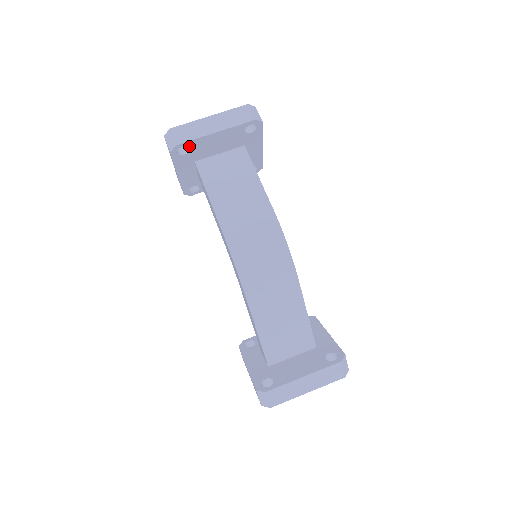
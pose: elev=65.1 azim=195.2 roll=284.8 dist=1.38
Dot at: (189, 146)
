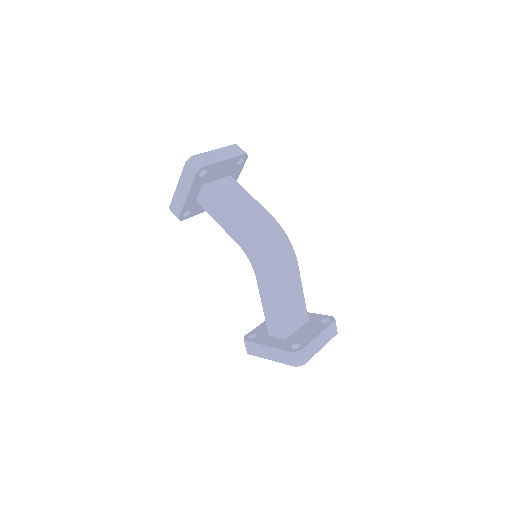
Dot at: (207, 169)
